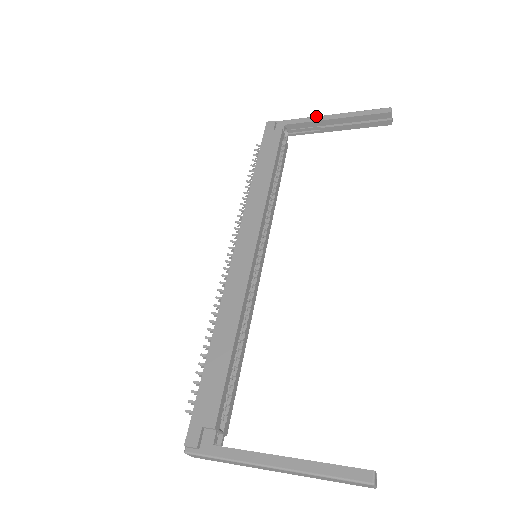
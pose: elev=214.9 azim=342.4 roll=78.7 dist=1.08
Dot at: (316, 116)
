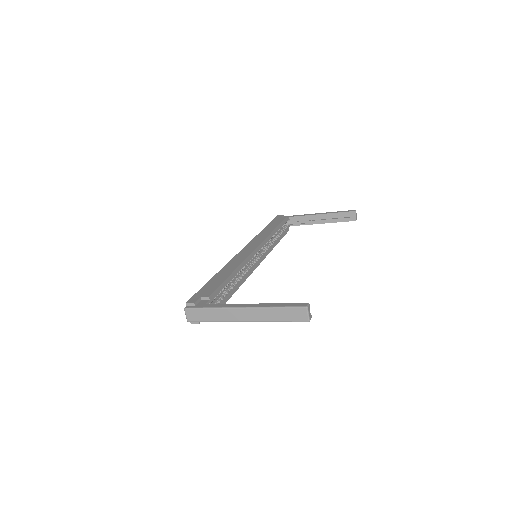
Dot at: (309, 214)
